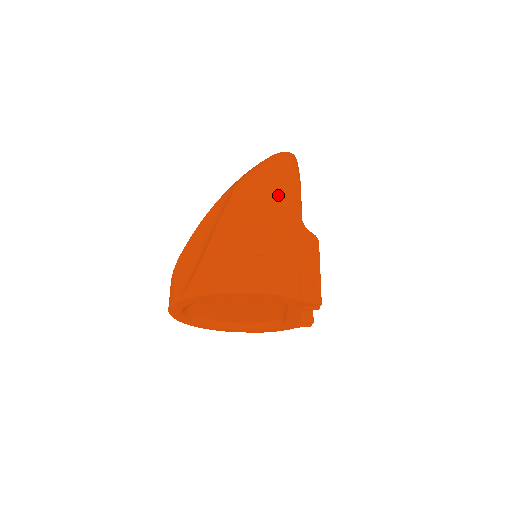
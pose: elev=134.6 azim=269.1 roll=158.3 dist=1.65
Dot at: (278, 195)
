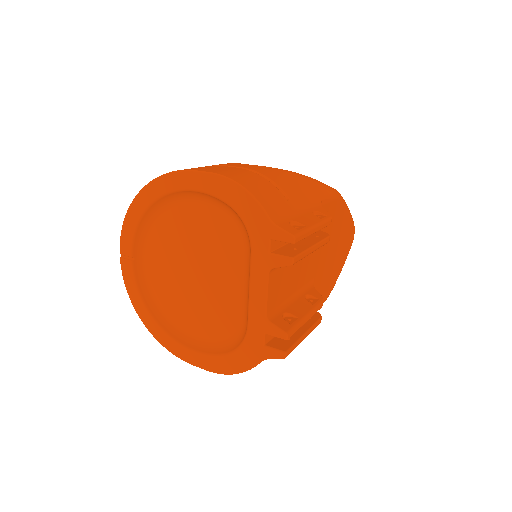
Dot at: occluded
